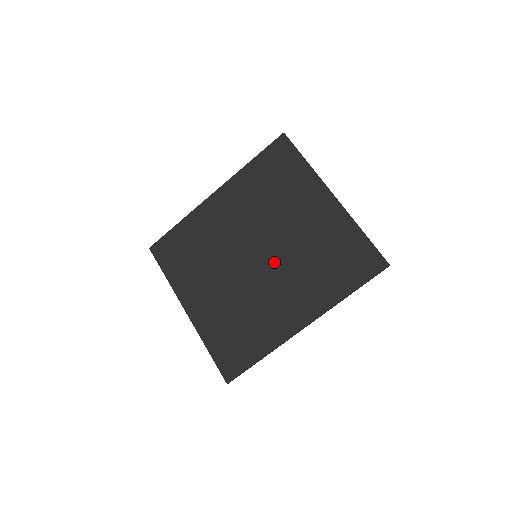
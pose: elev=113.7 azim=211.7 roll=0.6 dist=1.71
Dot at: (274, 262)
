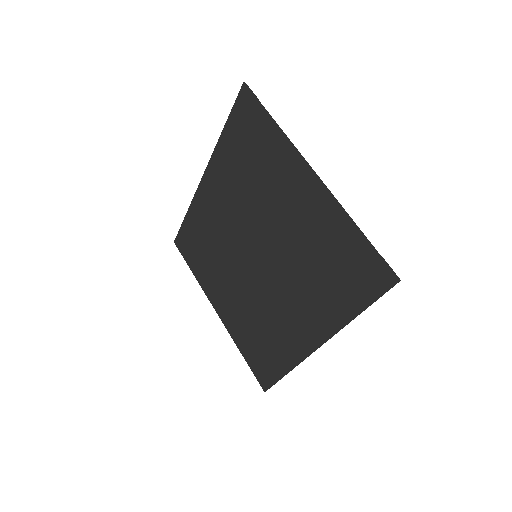
Dot at: (273, 265)
